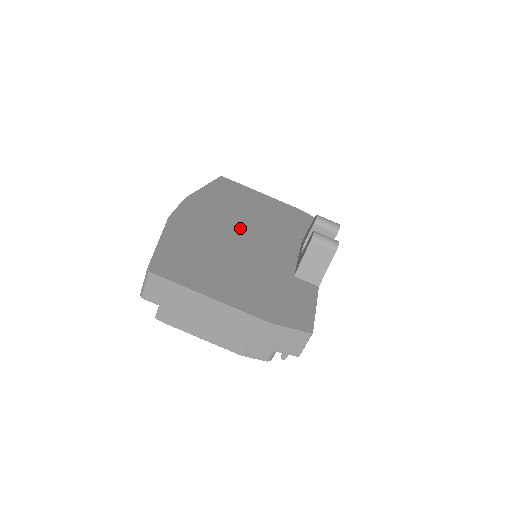
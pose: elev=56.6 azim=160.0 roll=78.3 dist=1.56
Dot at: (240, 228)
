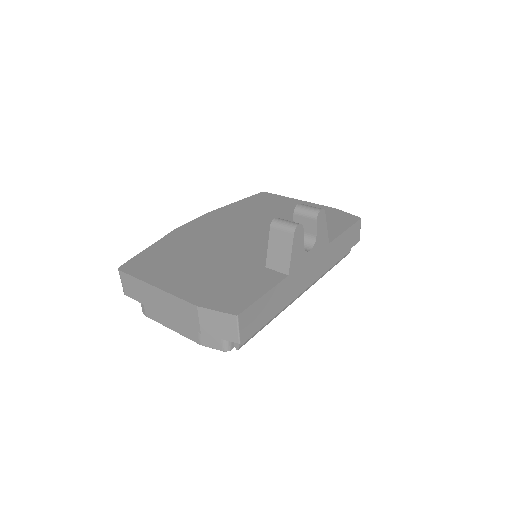
Dot at: (241, 231)
